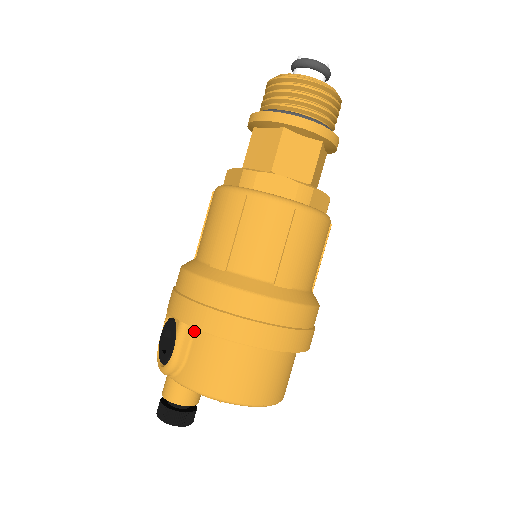
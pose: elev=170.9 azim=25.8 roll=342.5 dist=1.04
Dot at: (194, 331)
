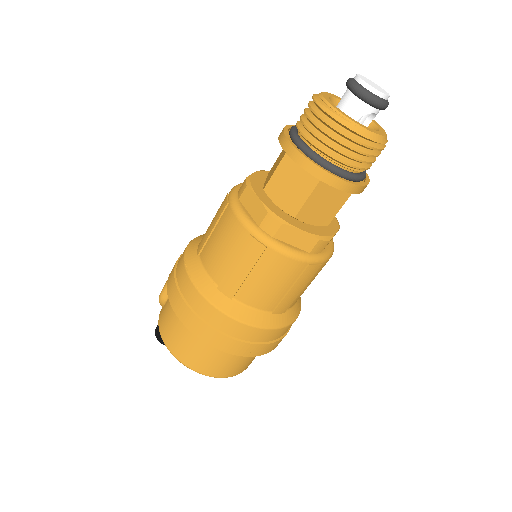
Dot at: occluded
